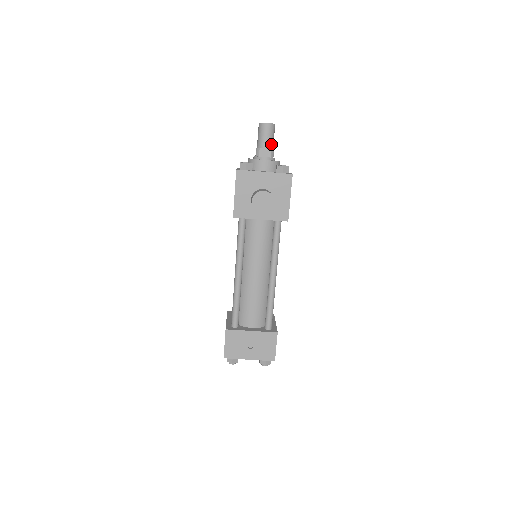
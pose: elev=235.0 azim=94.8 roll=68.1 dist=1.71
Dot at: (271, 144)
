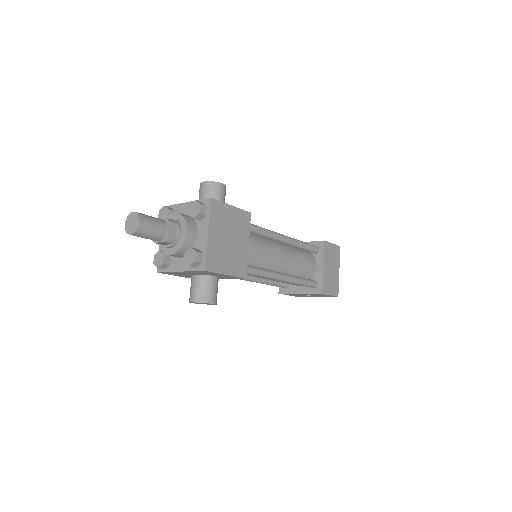
Dot at: (159, 236)
